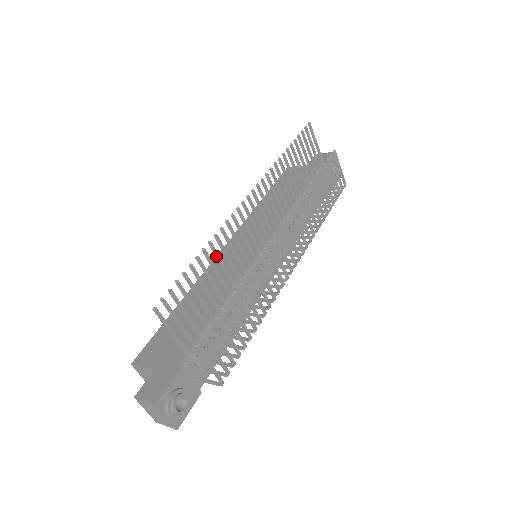
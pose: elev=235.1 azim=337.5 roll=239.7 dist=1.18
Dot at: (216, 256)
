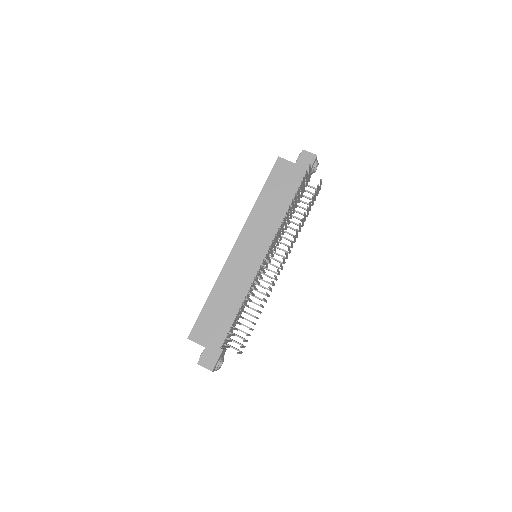
Dot at: (247, 298)
